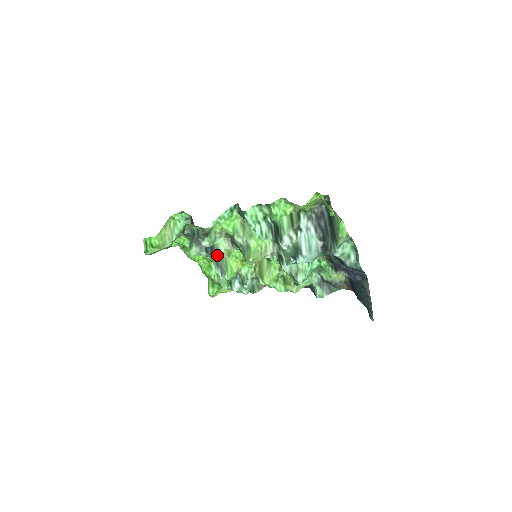
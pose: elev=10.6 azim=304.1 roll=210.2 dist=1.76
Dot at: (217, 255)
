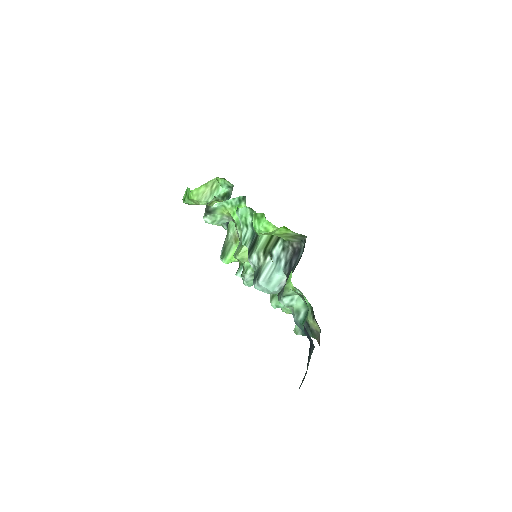
Dot at: (227, 235)
